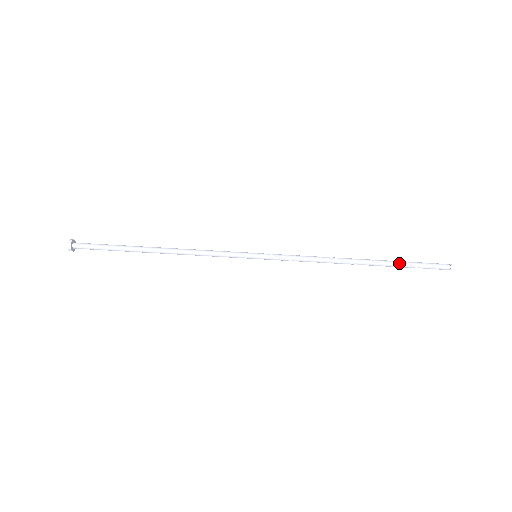
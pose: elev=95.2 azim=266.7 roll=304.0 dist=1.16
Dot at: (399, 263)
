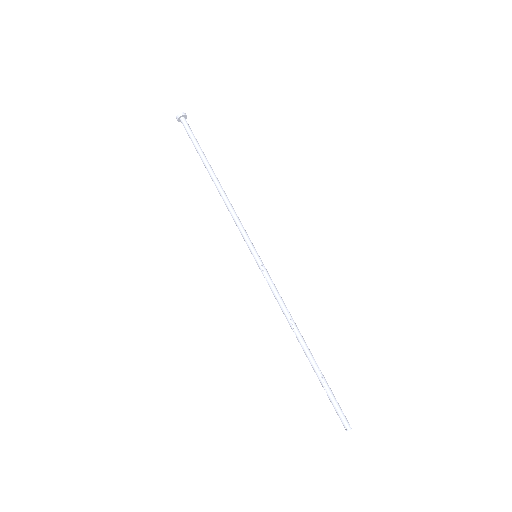
Dot at: (321, 380)
